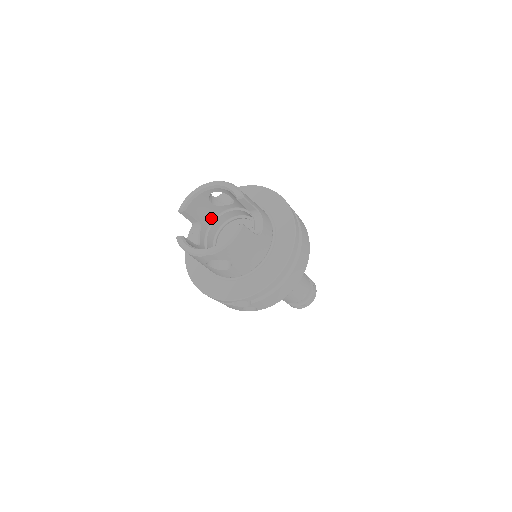
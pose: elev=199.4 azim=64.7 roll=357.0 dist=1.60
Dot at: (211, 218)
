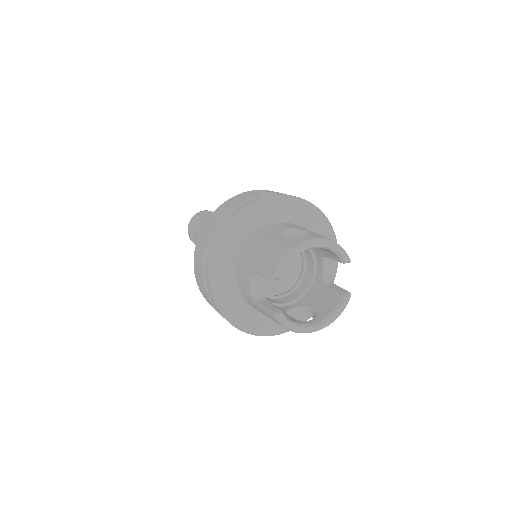
Dot at: occluded
